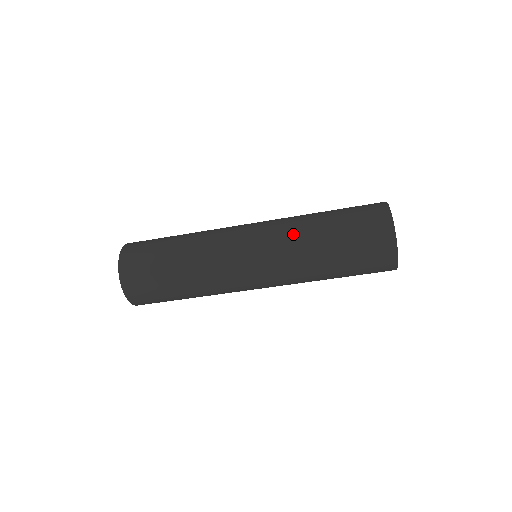
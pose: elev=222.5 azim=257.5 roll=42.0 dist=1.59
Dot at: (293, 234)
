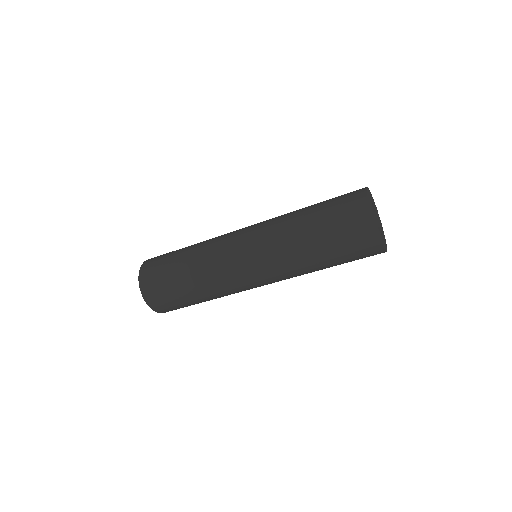
Dot at: (281, 216)
